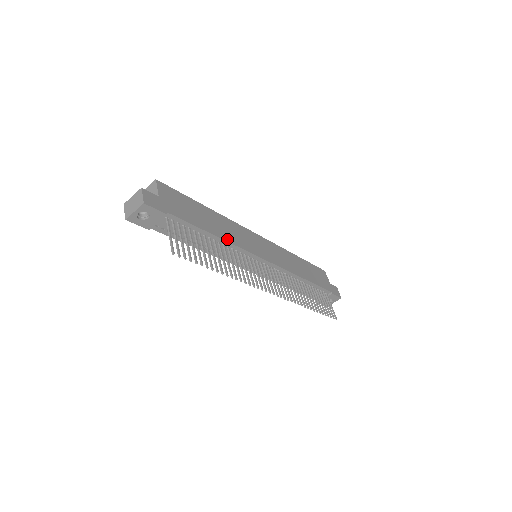
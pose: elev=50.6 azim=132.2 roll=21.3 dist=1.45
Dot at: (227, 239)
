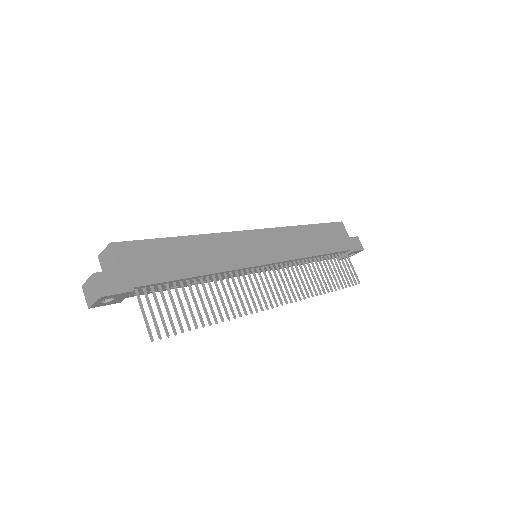
Dot at: (215, 269)
